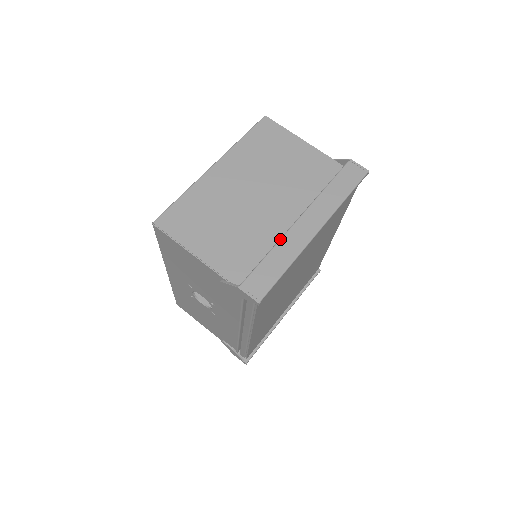
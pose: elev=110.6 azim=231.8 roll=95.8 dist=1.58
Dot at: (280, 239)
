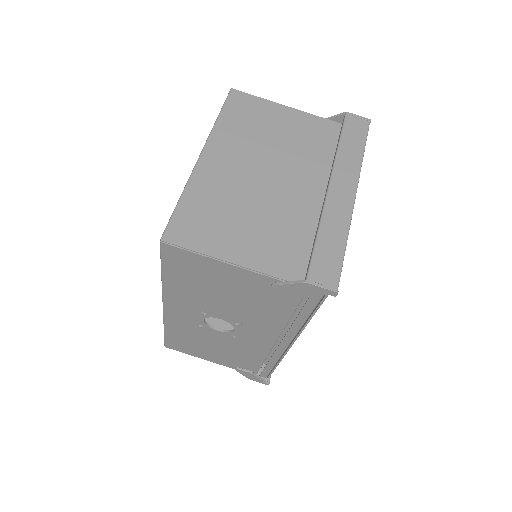
Dot at: (322, 214)
